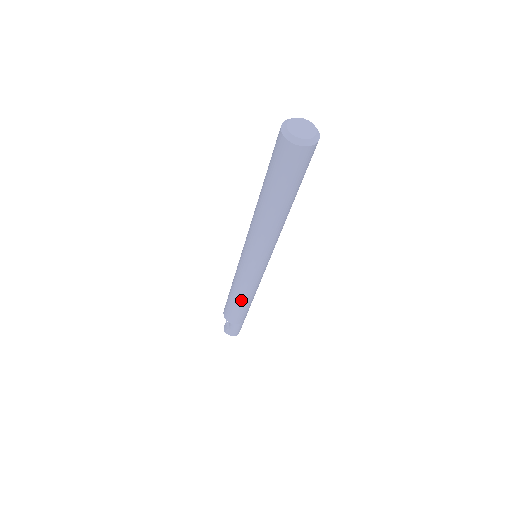
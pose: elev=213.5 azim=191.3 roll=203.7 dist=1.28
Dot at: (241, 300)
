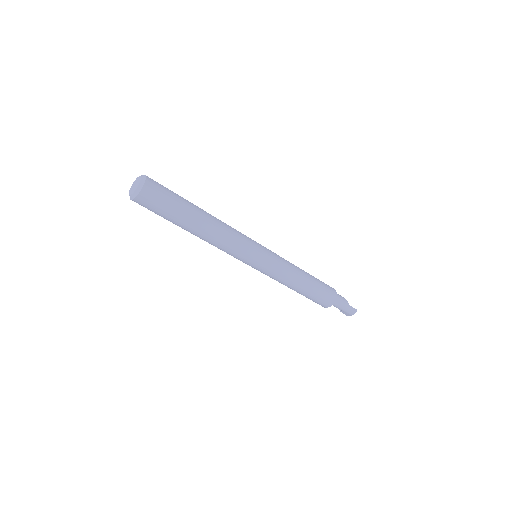
Dot at: (296, 289)
